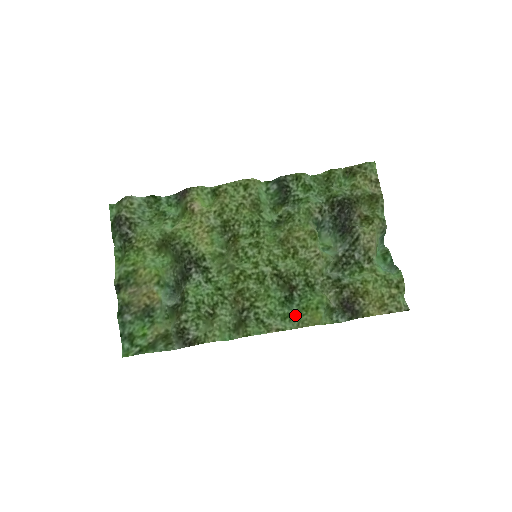
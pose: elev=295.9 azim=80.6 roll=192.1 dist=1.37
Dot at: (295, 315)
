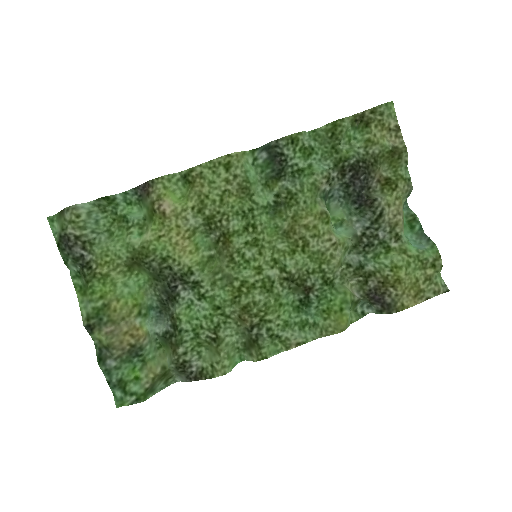
Dot at: (314, 318)
